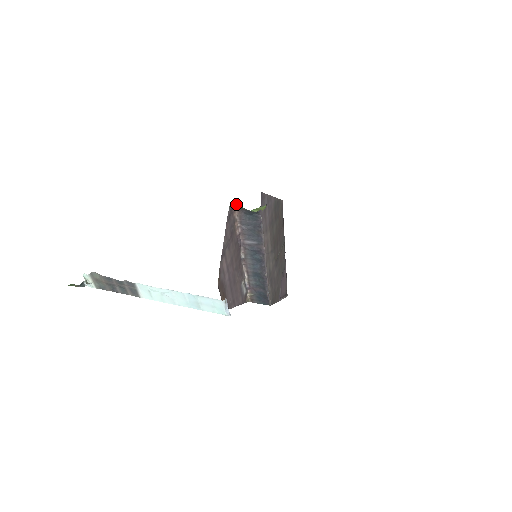
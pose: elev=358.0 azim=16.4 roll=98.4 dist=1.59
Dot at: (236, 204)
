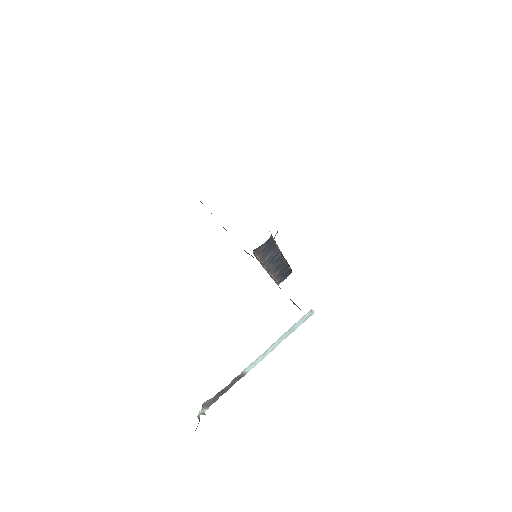
Dot at: occluded
